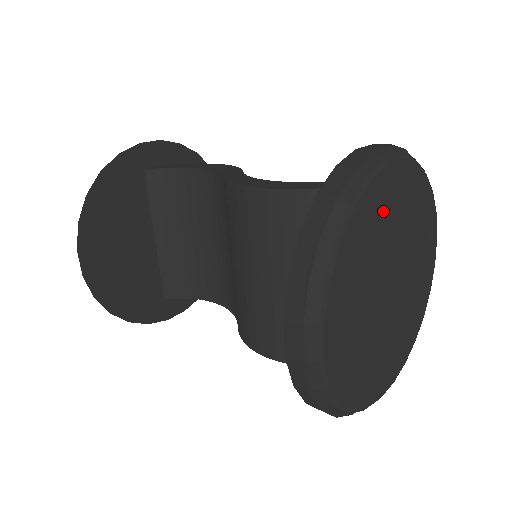
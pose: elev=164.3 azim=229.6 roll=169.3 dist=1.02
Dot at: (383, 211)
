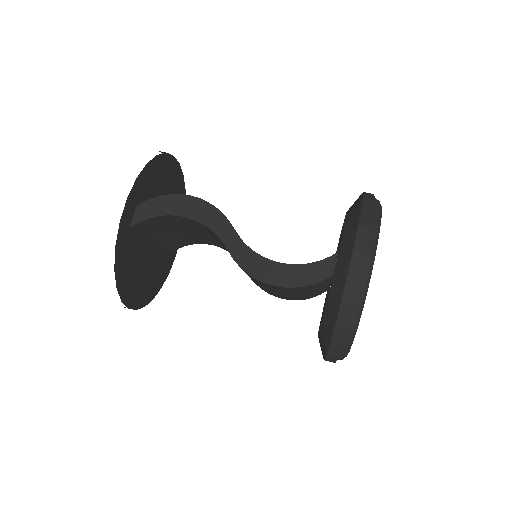
Dot at: occluded
